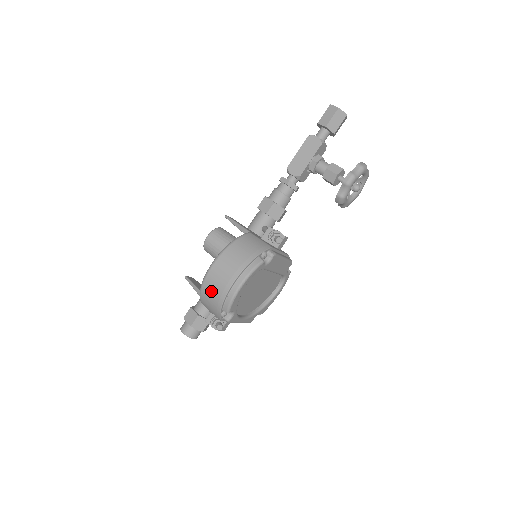
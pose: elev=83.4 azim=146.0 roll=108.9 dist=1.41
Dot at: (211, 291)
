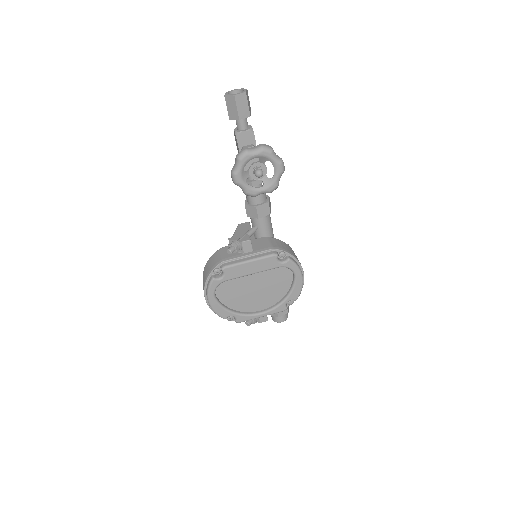
Dot at: occluded
